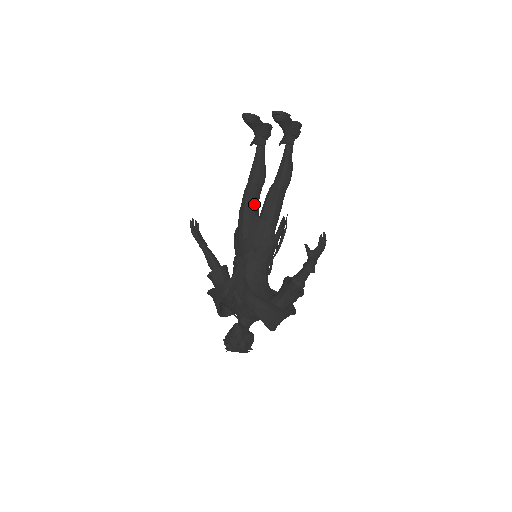
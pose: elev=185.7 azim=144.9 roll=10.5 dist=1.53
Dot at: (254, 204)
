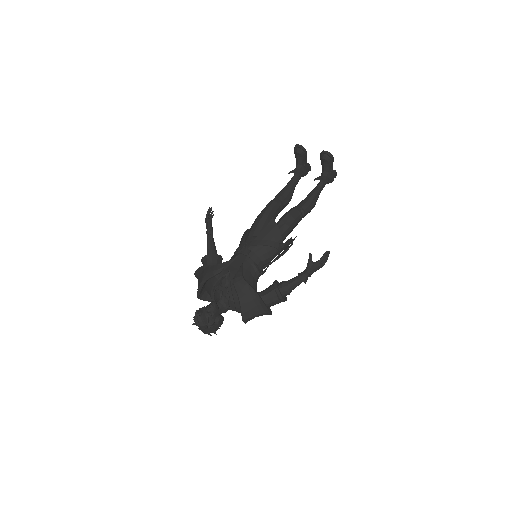
Dot at: (273, 215)
